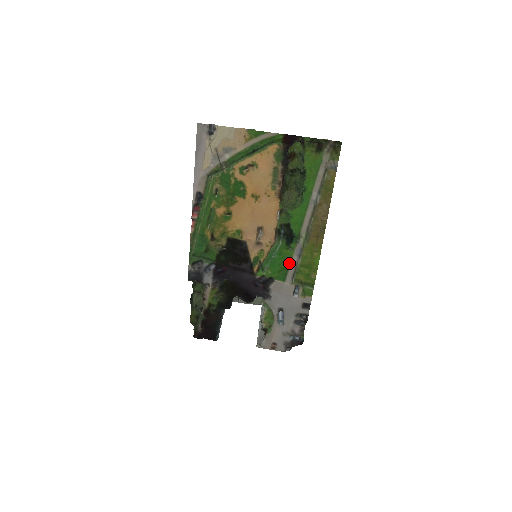
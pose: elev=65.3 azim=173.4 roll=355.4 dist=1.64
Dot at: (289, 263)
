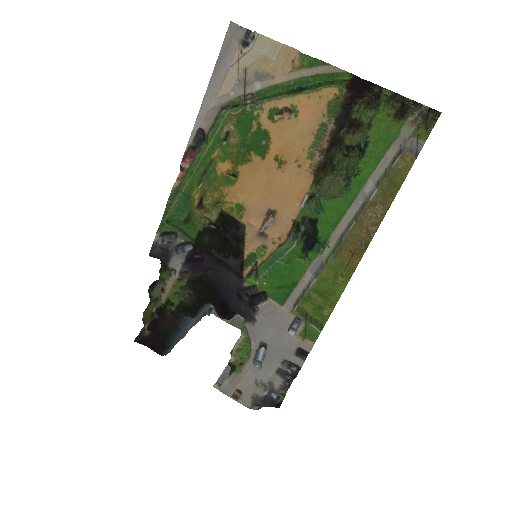
Dot at: (297, 280)
